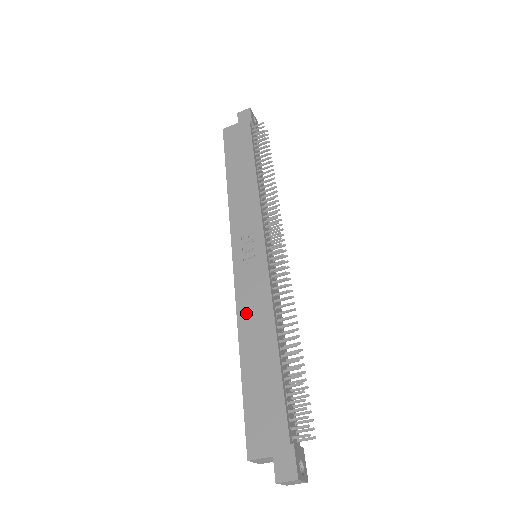
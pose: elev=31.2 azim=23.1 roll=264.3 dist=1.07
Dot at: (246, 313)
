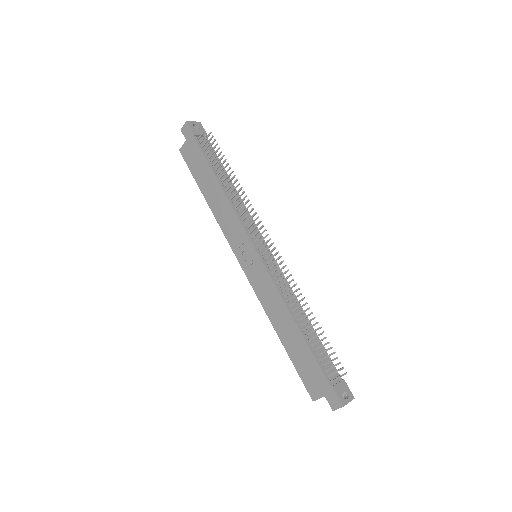
Dot at: (269, 307)
